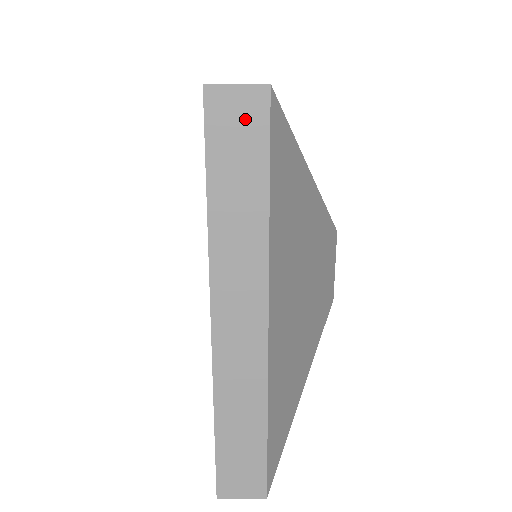
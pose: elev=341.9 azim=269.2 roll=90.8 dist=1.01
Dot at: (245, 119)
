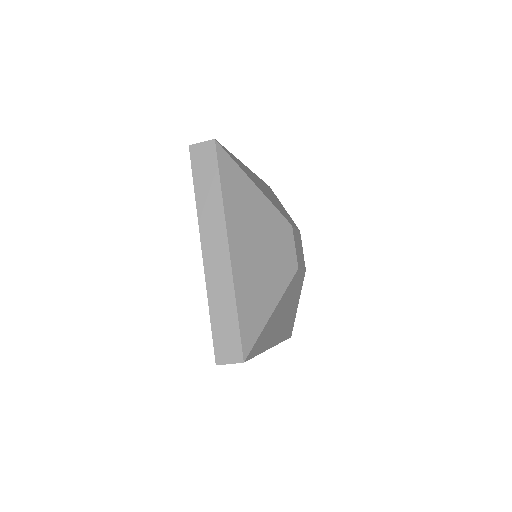
Dot at: (206, 155)
